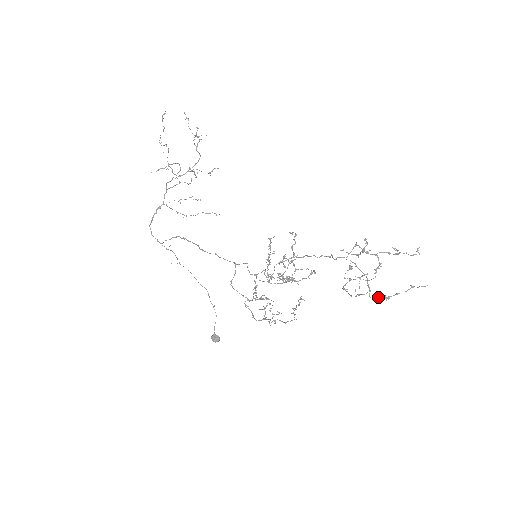
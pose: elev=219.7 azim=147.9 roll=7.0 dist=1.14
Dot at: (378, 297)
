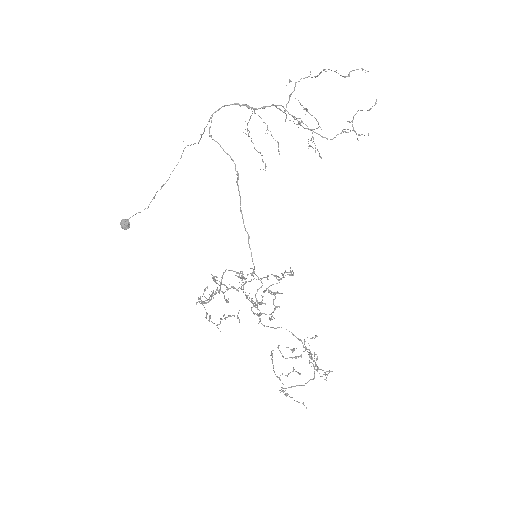
Dot at: occluded
